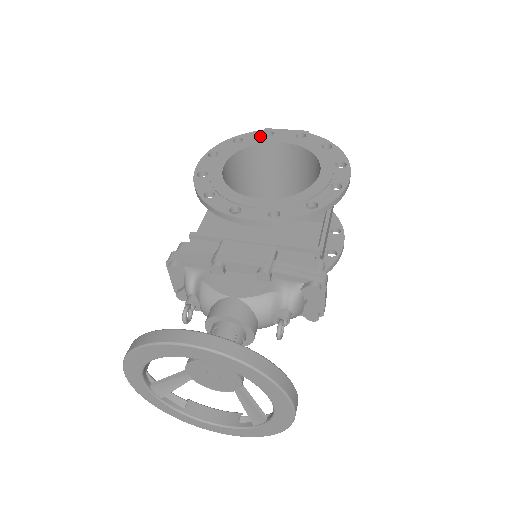
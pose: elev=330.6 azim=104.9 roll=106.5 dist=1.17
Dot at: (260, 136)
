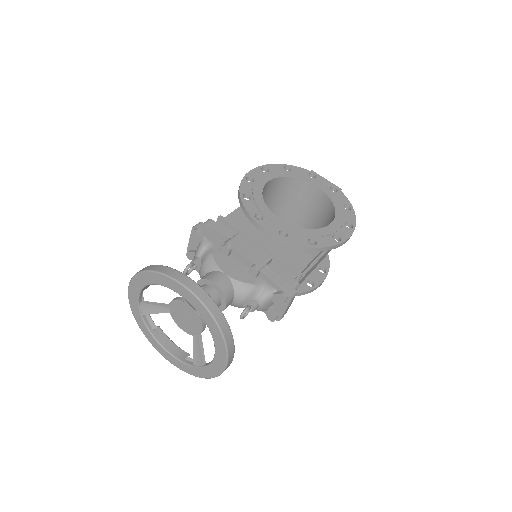
Dot at: (305, 174)
